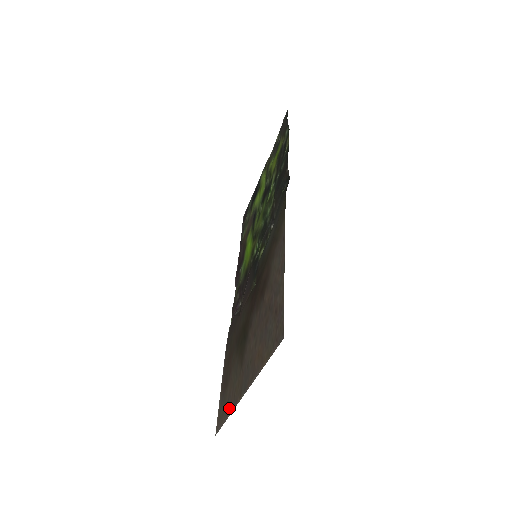
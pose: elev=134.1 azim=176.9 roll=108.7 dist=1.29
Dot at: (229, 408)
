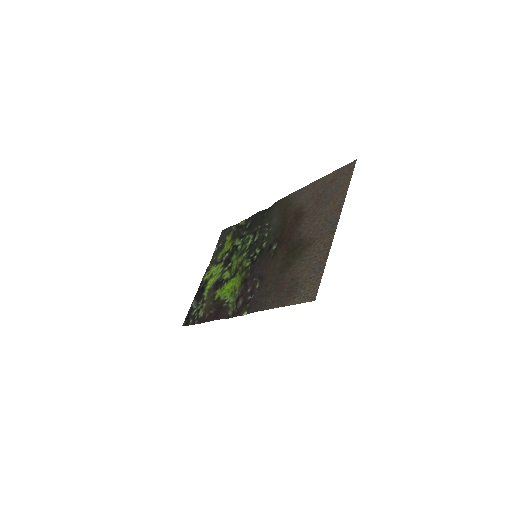
Dot at: (321, 261)
